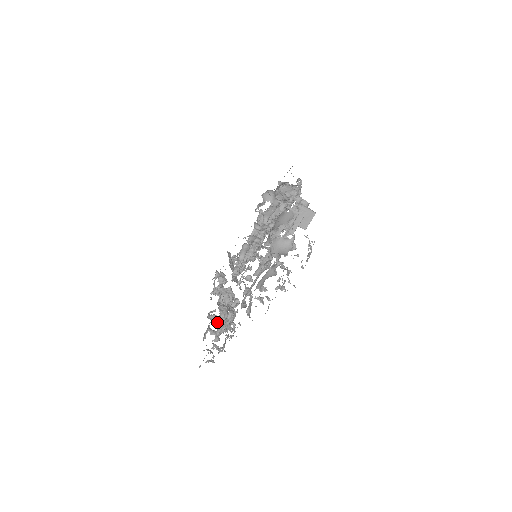
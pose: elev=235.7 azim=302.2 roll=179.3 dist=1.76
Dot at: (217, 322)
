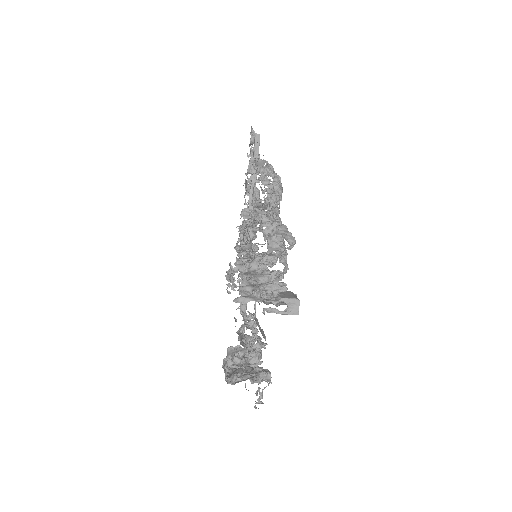
Dot at: occluded
